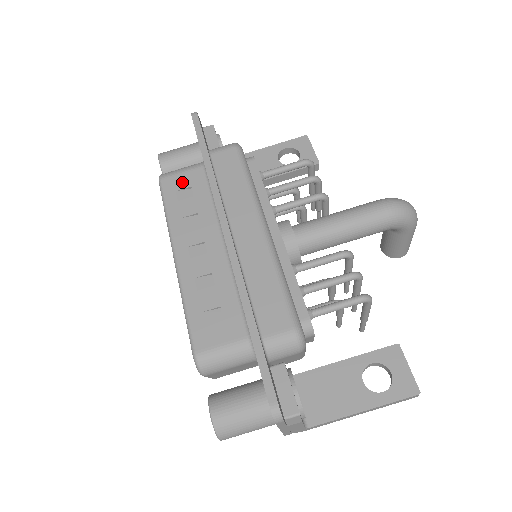
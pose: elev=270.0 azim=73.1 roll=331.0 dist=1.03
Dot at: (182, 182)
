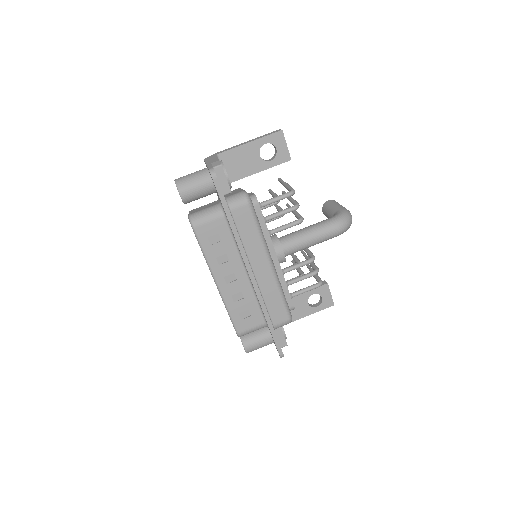
Dot at: (211, 230)
